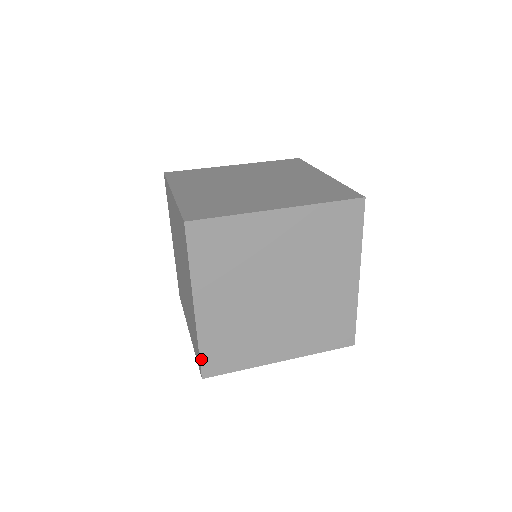
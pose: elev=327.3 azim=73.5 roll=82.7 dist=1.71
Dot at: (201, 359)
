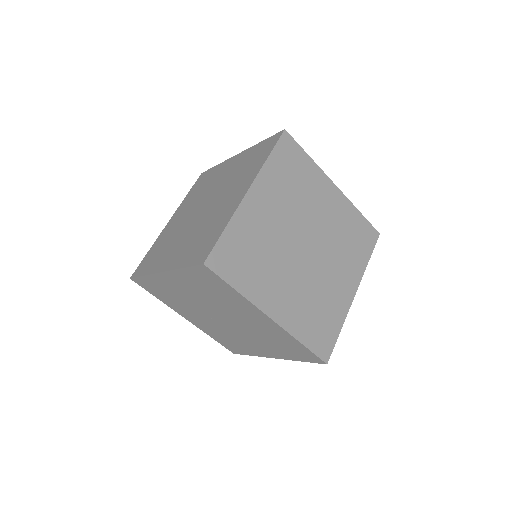
Dot at: (245, 354)
